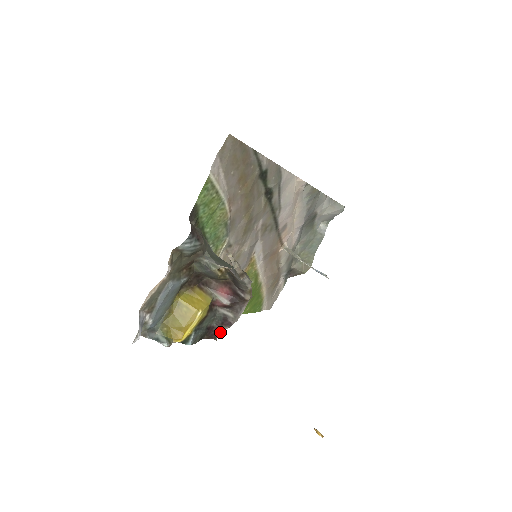
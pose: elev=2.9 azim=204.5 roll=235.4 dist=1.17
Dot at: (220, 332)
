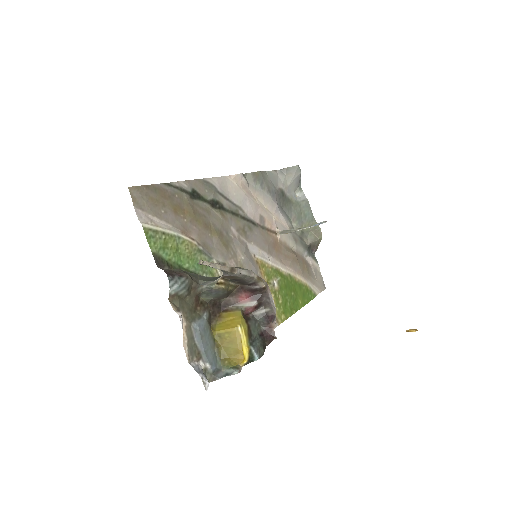
Dot at: (273, 330)
